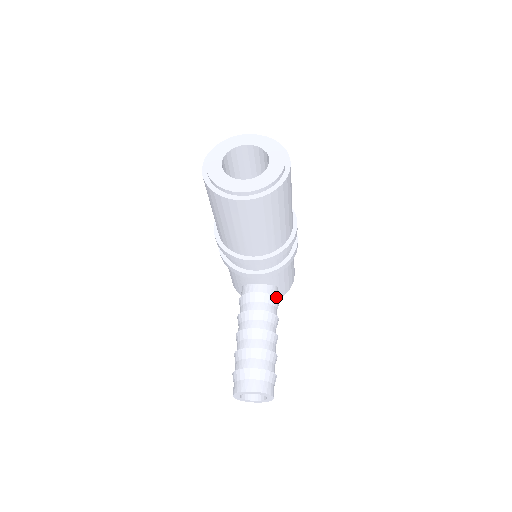
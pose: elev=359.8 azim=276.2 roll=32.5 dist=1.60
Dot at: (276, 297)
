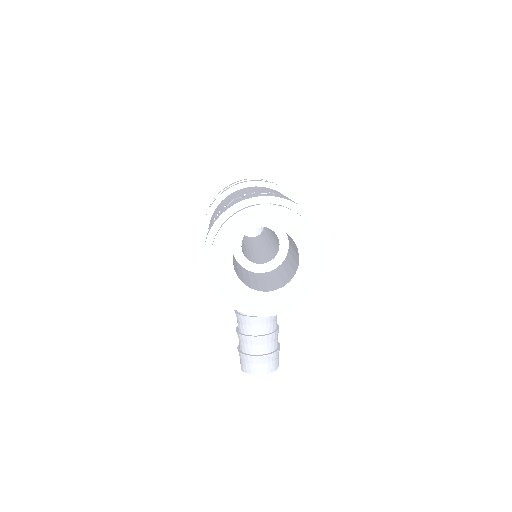
Dot at: occluded
